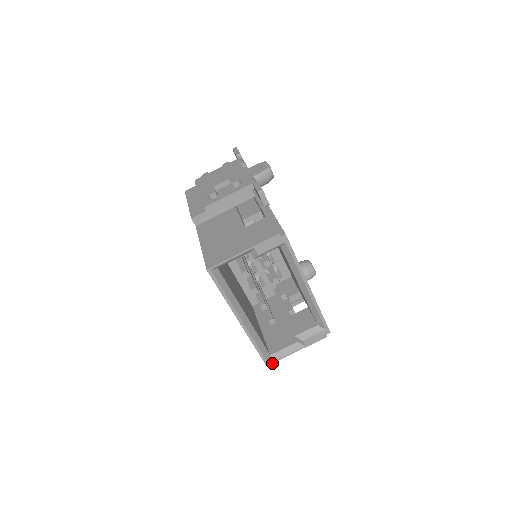
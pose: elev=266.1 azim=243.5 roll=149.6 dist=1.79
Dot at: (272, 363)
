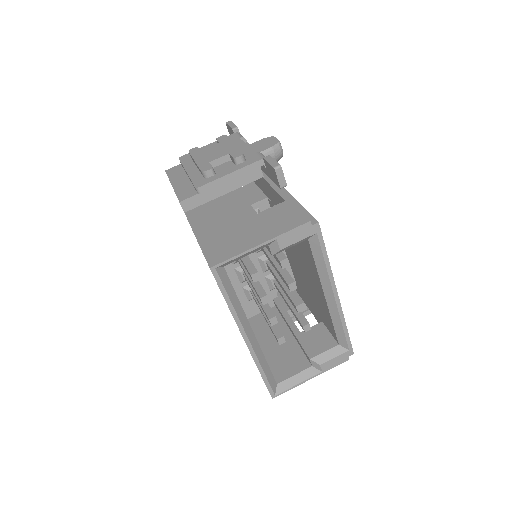
Dot at: (279, 394)
